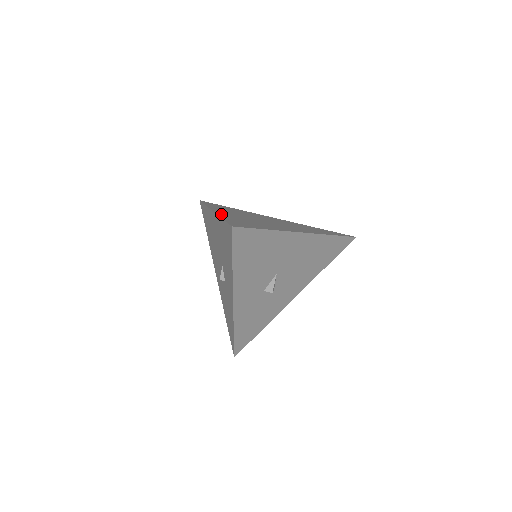
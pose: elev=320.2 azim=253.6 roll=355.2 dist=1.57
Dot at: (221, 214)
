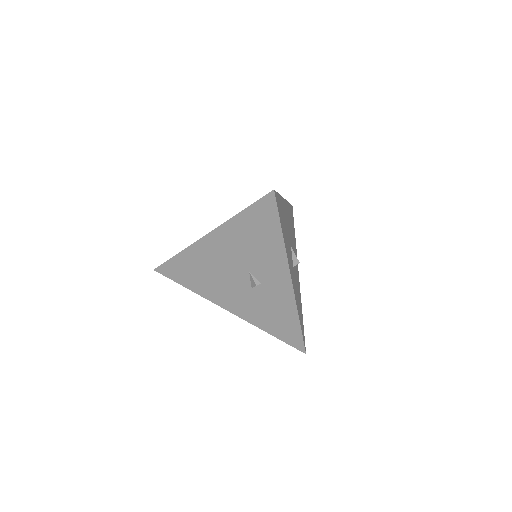
Dot at: occluded
